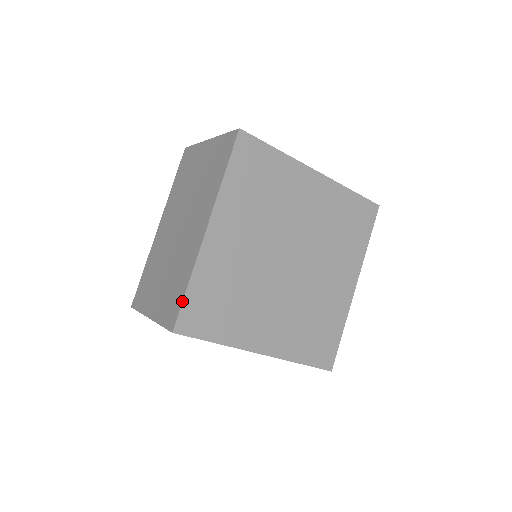
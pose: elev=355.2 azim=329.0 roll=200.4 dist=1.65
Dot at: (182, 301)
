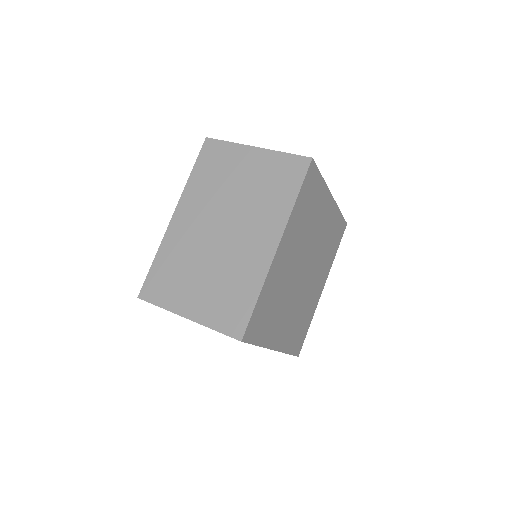
Dot at: (252, 313)
